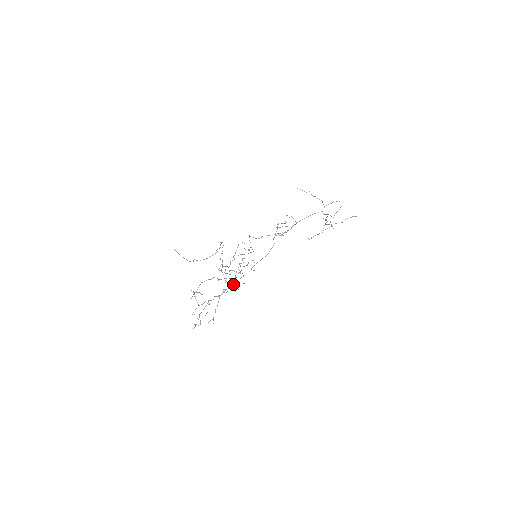
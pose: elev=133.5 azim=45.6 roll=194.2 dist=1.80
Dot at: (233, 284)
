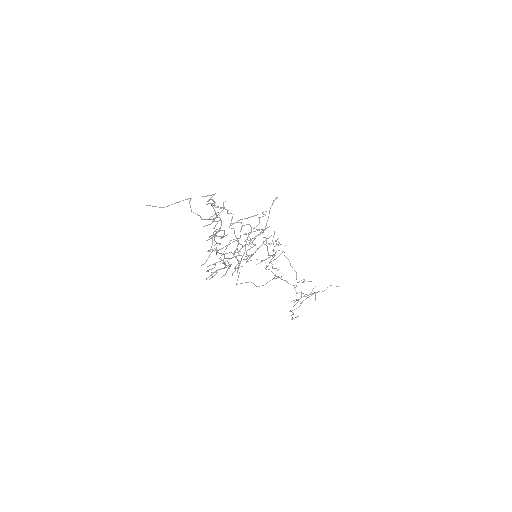
Dot at: occluded
